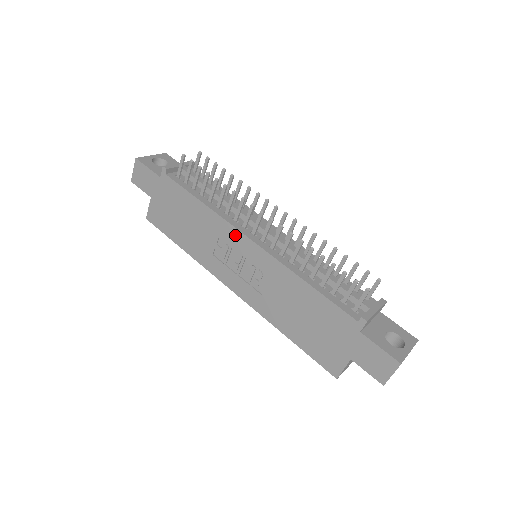
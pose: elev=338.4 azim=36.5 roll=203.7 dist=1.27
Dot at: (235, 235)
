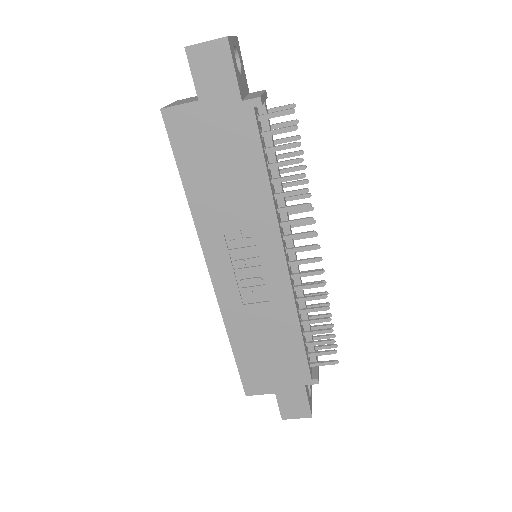
Dot at: (274, 244)
